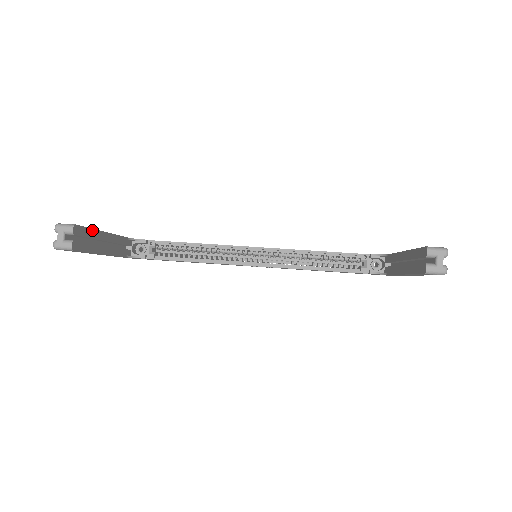
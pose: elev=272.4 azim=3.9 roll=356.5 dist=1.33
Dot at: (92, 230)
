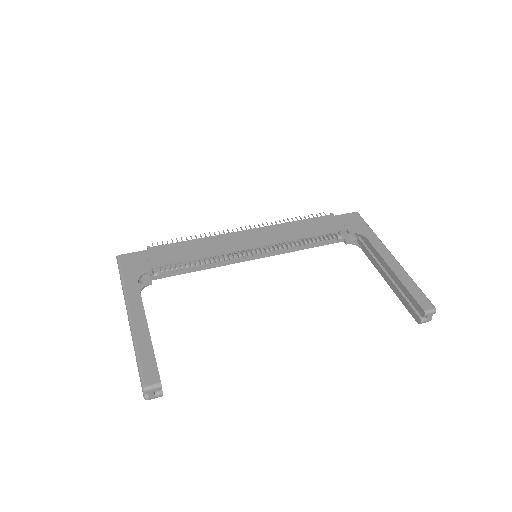
Dot at: occluded
